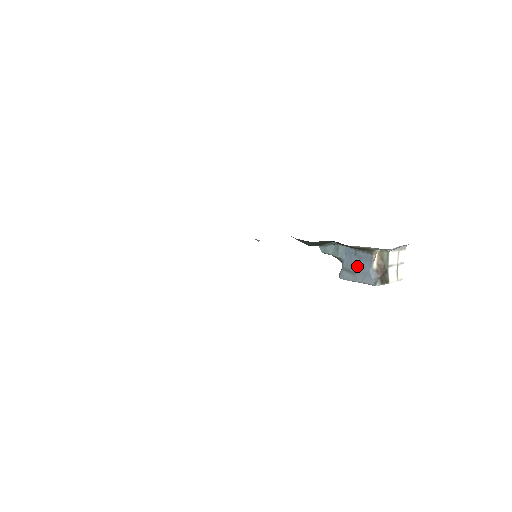
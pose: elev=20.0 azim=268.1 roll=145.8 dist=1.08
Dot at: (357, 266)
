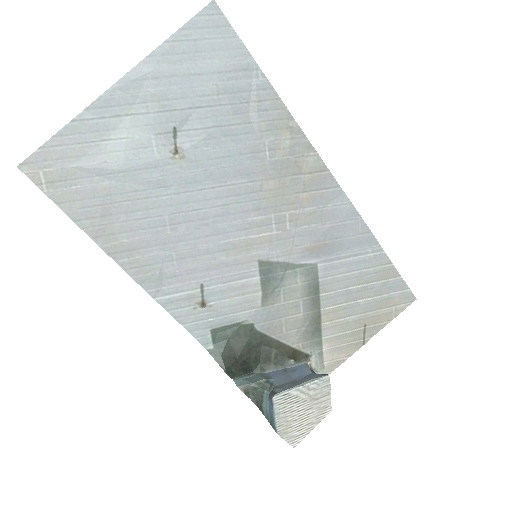
Dot at: (294, 377)
